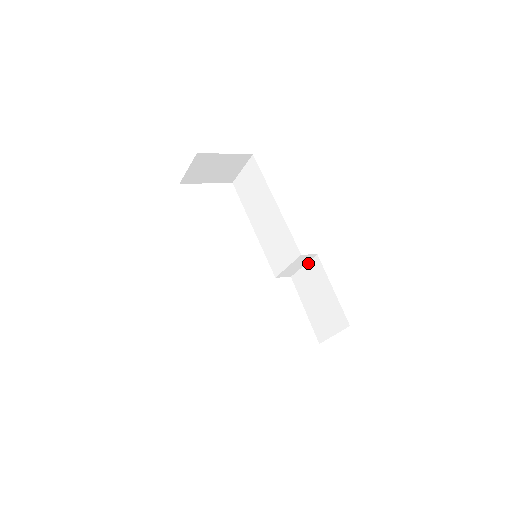
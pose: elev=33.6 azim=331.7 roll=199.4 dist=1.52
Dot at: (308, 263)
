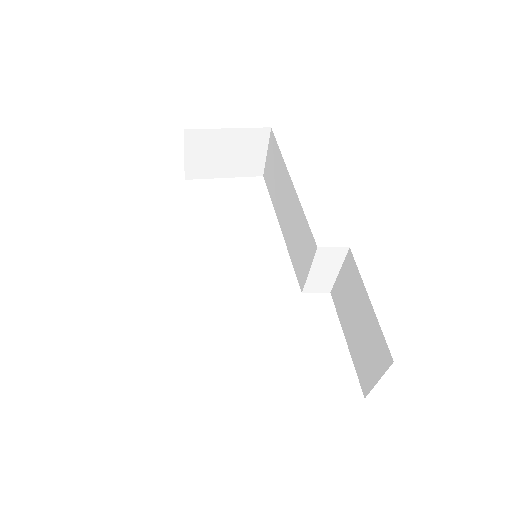
Dot at: (342, 265)
